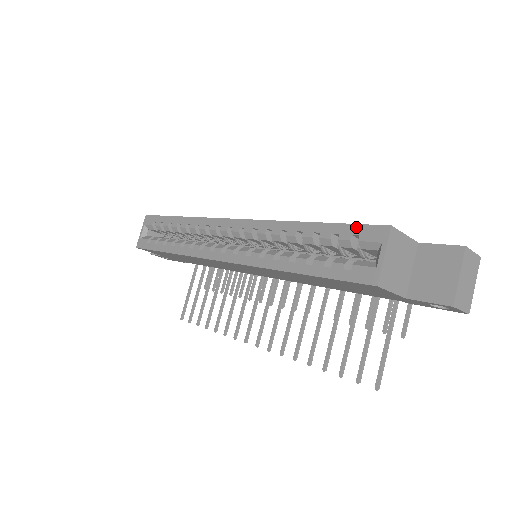
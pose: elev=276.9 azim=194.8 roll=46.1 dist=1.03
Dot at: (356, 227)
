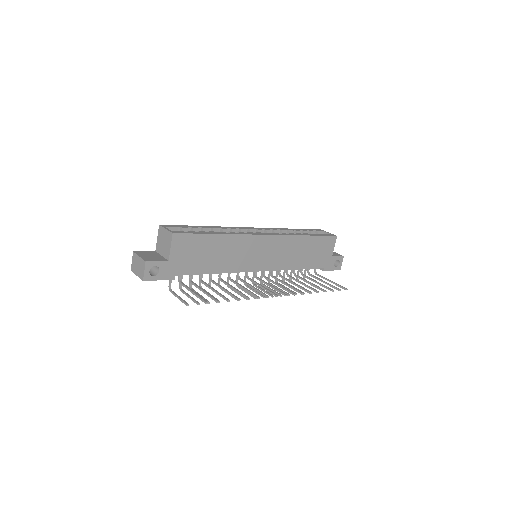
Dot at: (312, 229)
